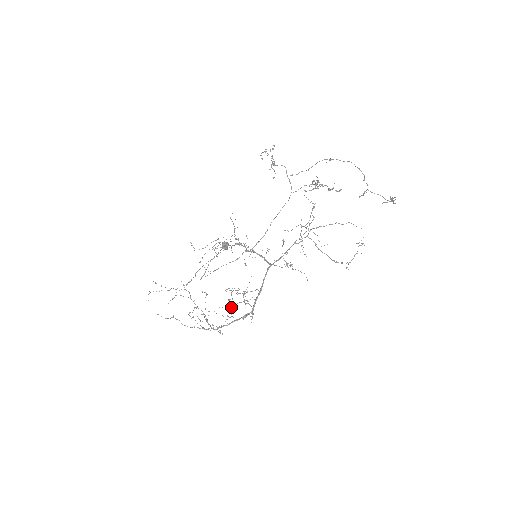
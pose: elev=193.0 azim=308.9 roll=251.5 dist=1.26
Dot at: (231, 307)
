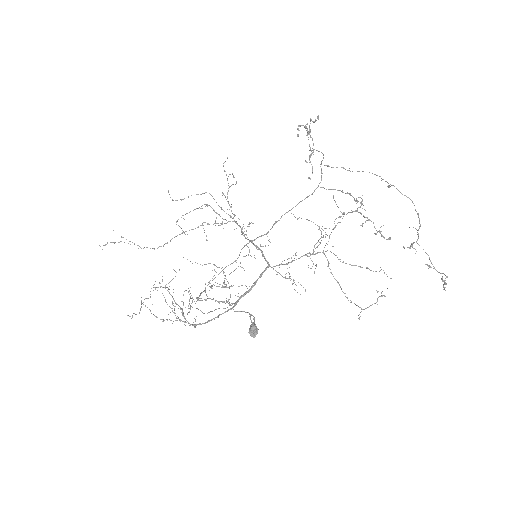
Dot at: (200, 264)
